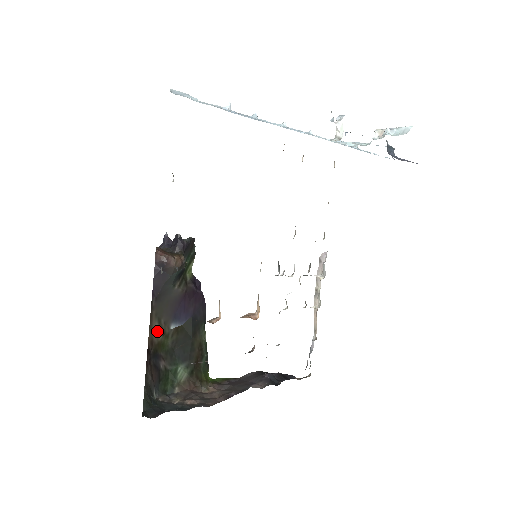
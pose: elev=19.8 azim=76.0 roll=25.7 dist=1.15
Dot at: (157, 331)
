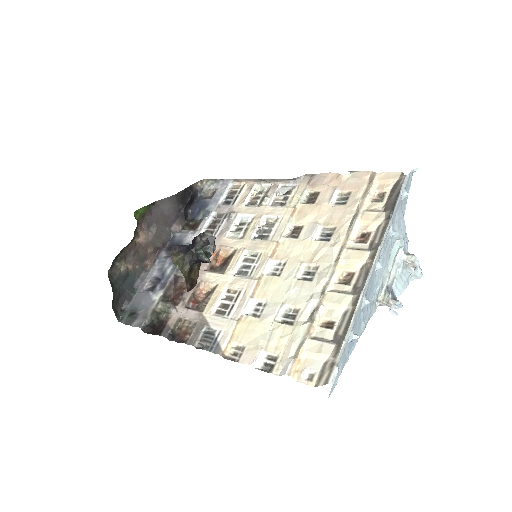
Dot at: occluded
